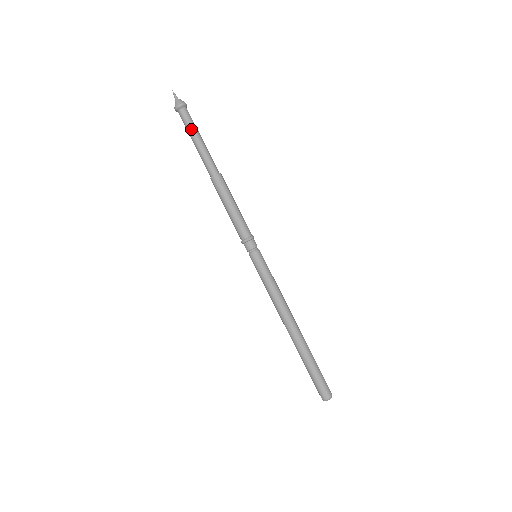
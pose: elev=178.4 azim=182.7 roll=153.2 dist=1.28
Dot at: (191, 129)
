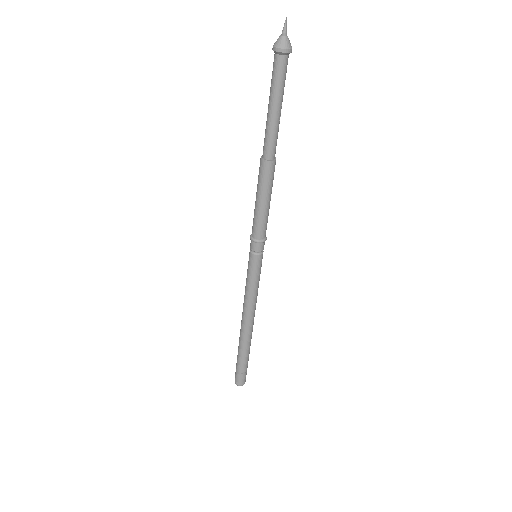
Dot at: (281, 90)
